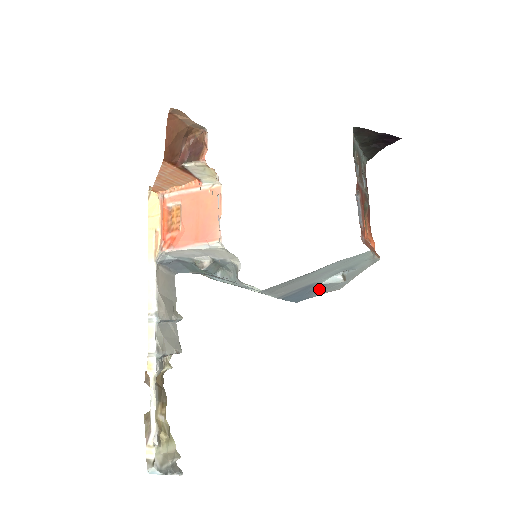
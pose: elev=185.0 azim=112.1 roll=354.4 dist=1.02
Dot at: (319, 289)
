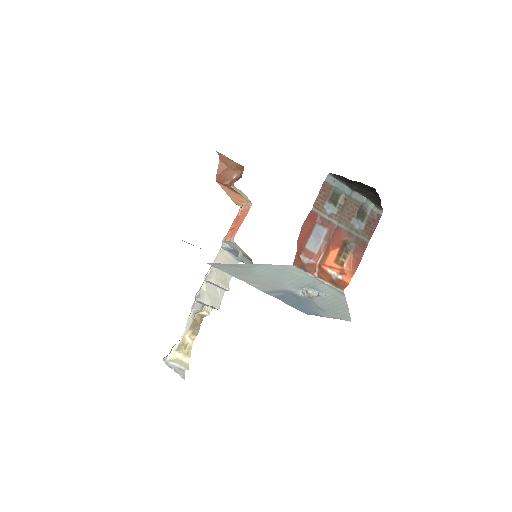
Dot at: (315, 306)
